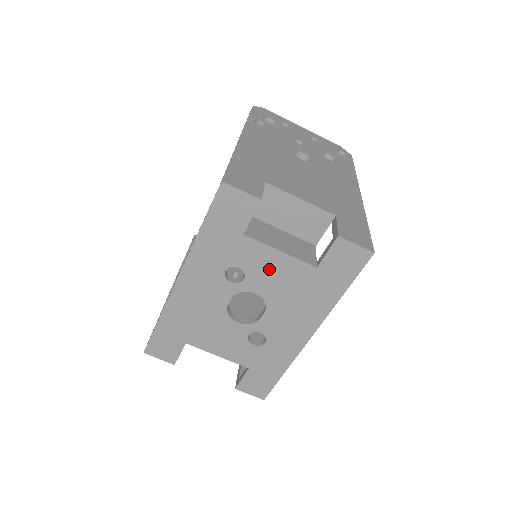
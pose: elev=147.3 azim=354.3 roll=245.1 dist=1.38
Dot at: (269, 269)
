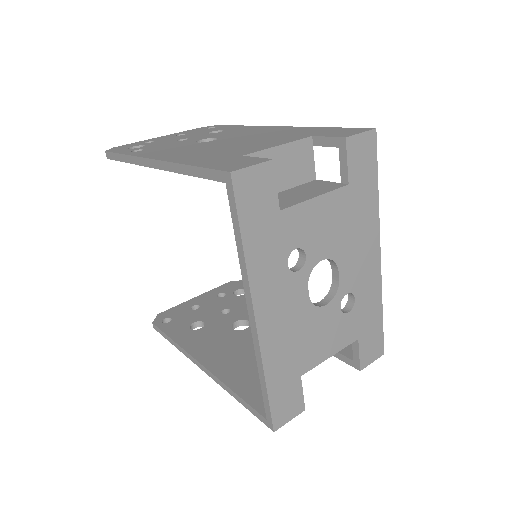
Dot at: (318, 224)
